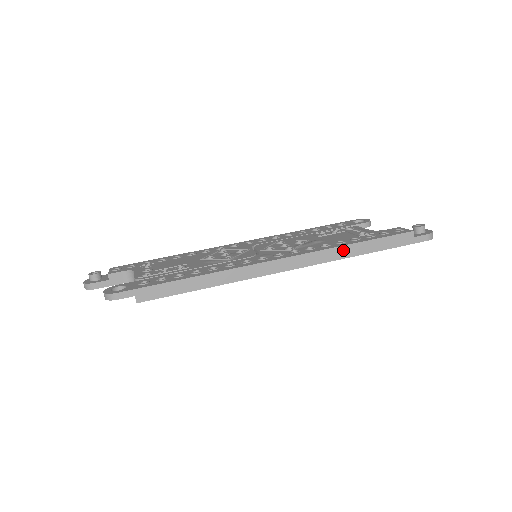
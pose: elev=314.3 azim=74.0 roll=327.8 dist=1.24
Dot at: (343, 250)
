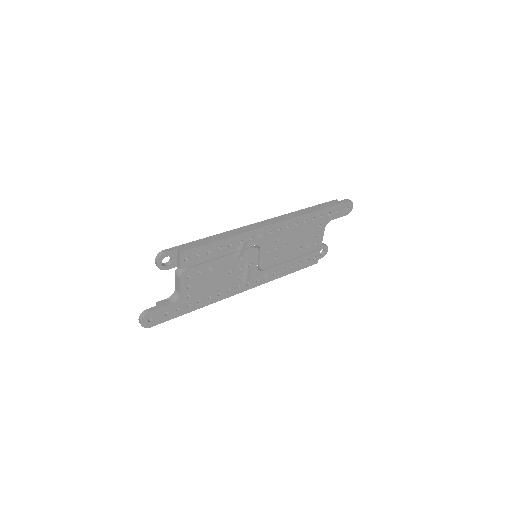
Dot at: (300, 212)
